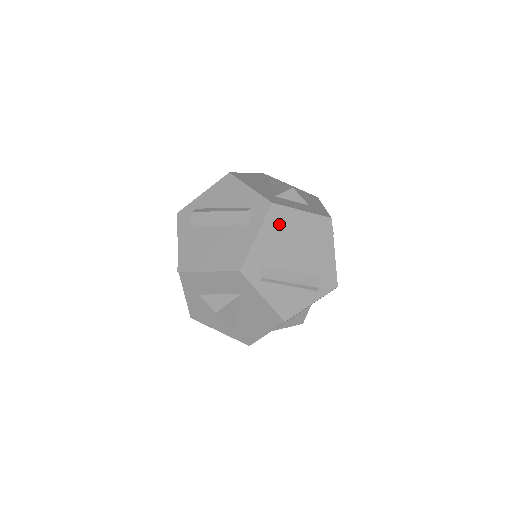
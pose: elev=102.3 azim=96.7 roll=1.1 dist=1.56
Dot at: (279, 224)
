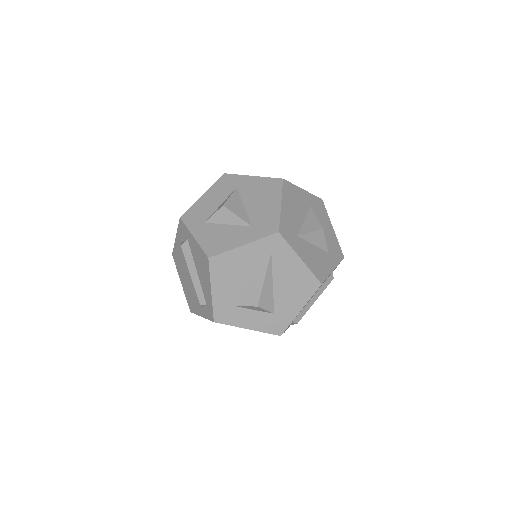
Dot at: occluded
